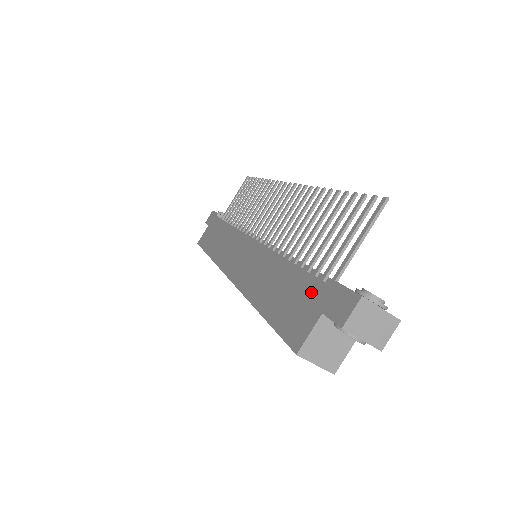
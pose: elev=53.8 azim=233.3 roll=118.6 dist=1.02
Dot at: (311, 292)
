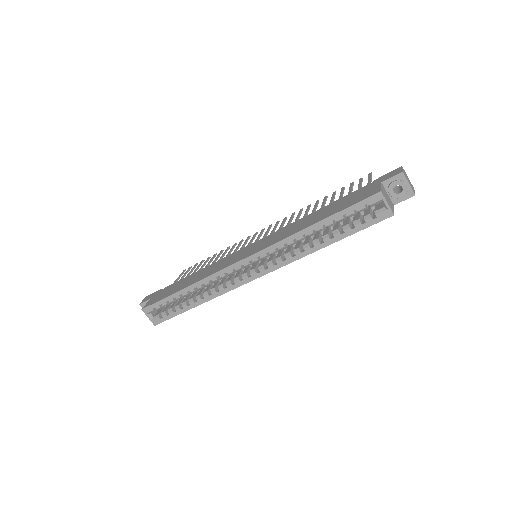
Dot at: (361, 190)
